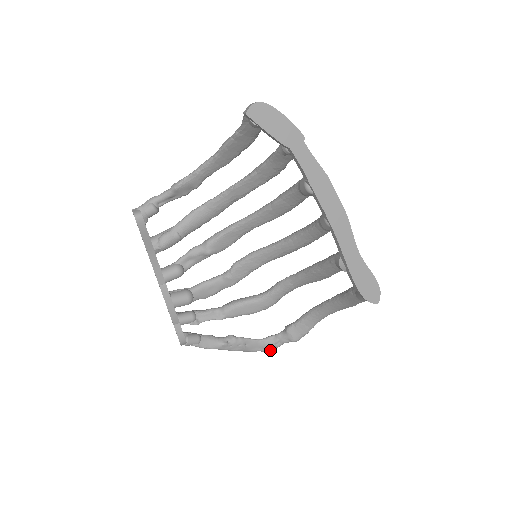
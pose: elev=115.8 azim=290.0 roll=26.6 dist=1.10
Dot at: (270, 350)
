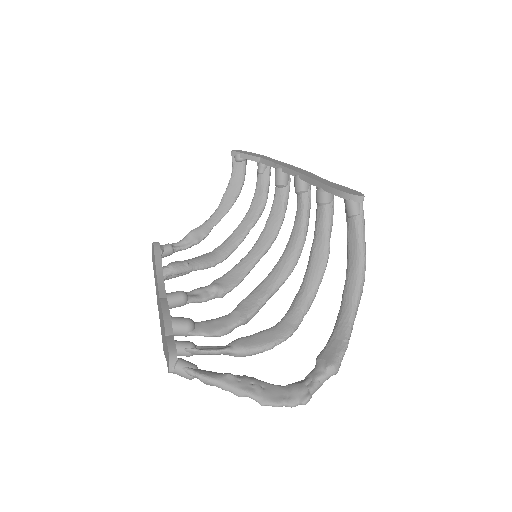
Dot at: (301, 397)
